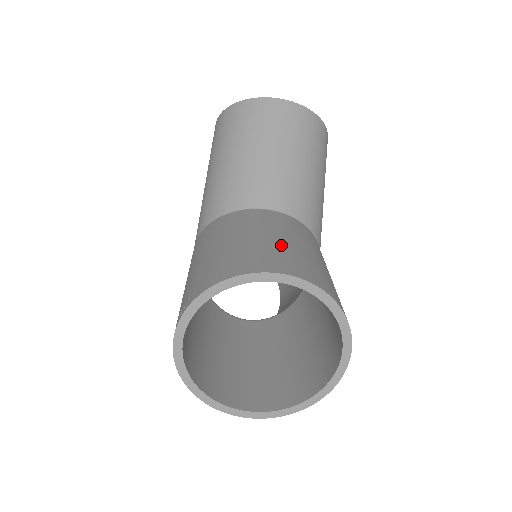
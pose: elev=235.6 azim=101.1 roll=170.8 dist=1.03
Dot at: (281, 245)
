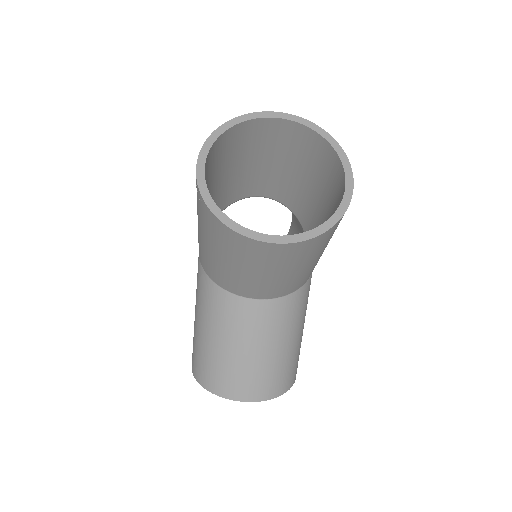
Dot at: occluded
